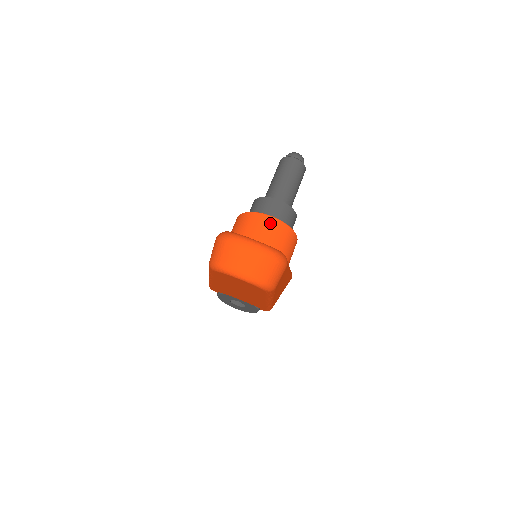
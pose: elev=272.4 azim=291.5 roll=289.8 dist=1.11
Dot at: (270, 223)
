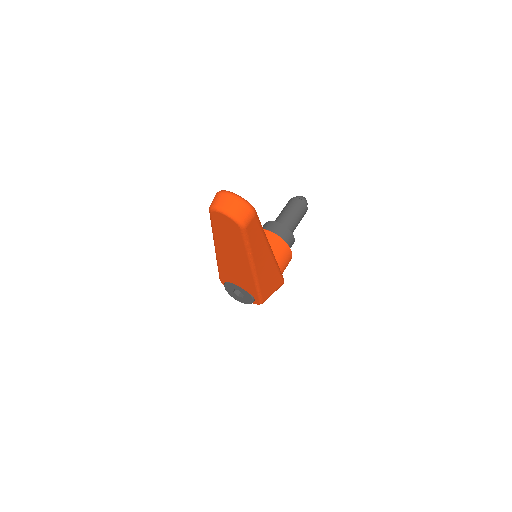
Dot at: (271, 237)
